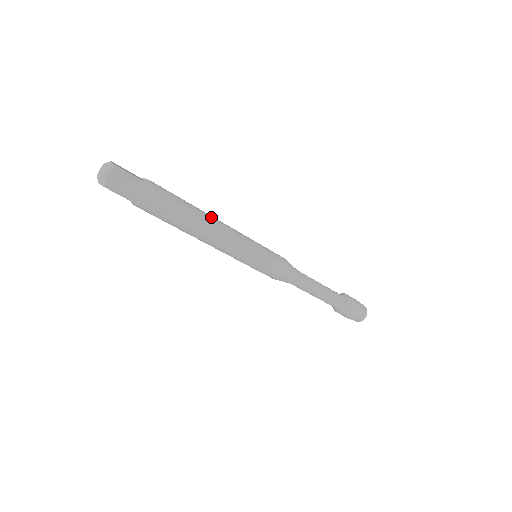
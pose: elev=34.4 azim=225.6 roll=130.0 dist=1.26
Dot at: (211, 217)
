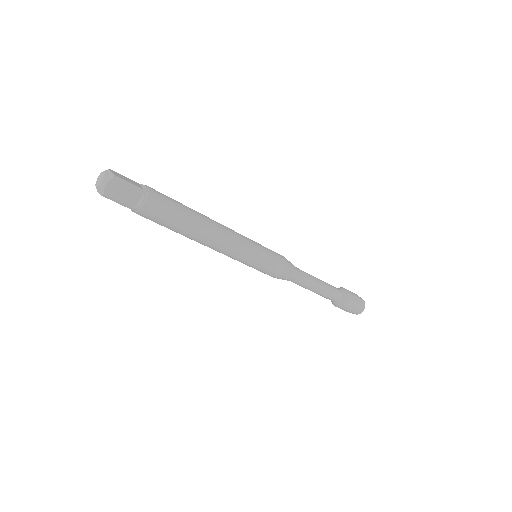
Dot at: (211, 221)
